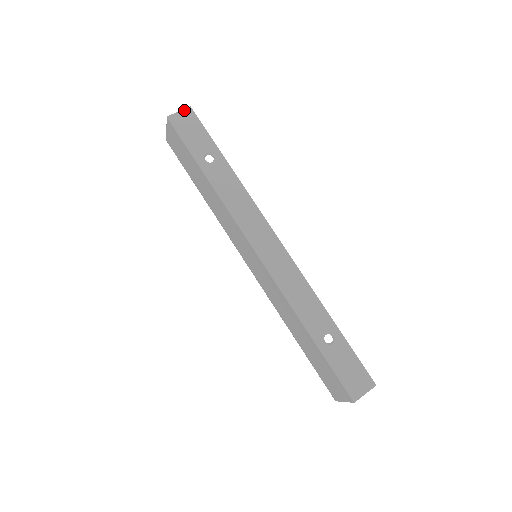
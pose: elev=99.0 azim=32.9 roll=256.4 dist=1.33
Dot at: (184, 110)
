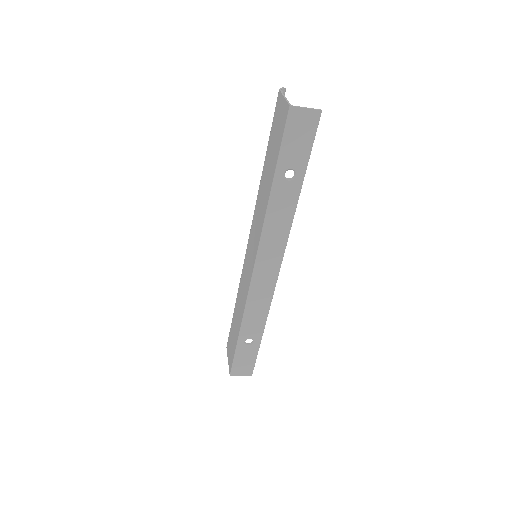
Dot at: (312, 110)
